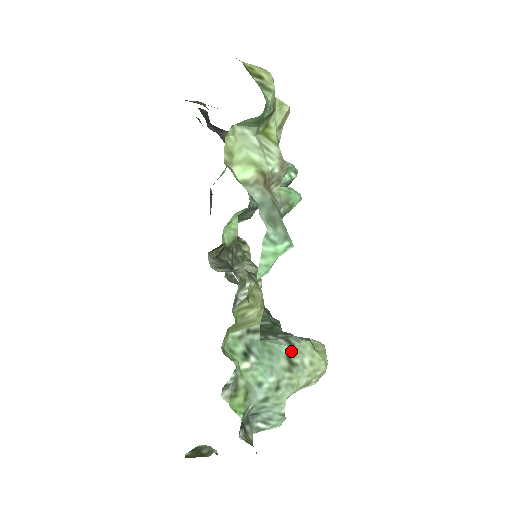
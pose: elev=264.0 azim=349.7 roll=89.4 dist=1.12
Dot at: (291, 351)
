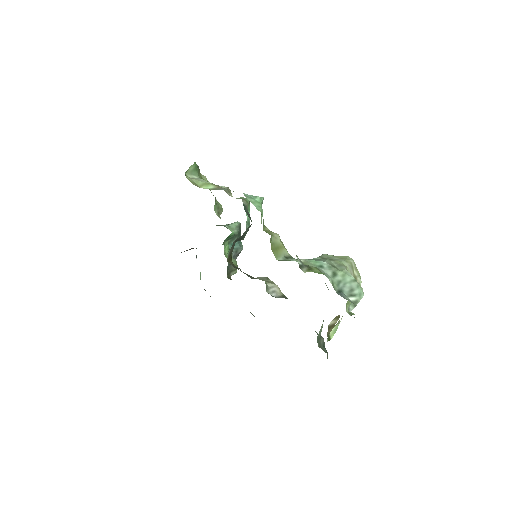
Dot at: (322, 258)
